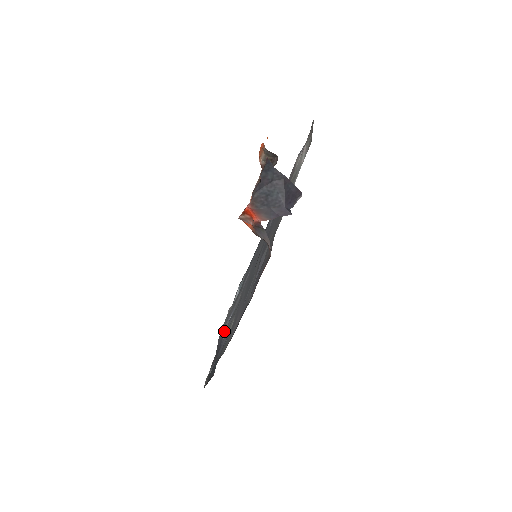
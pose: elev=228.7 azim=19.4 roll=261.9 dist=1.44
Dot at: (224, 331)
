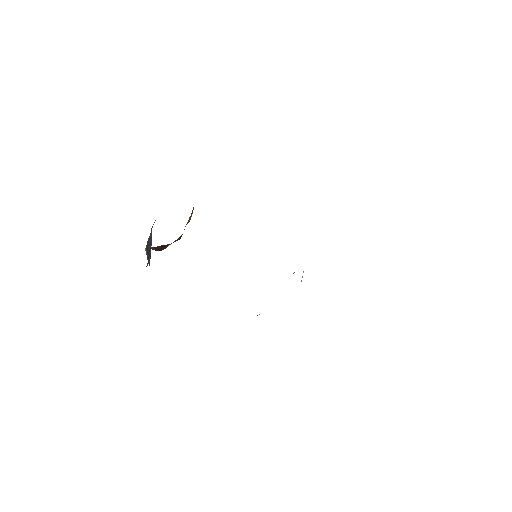
Dot at: occluded
